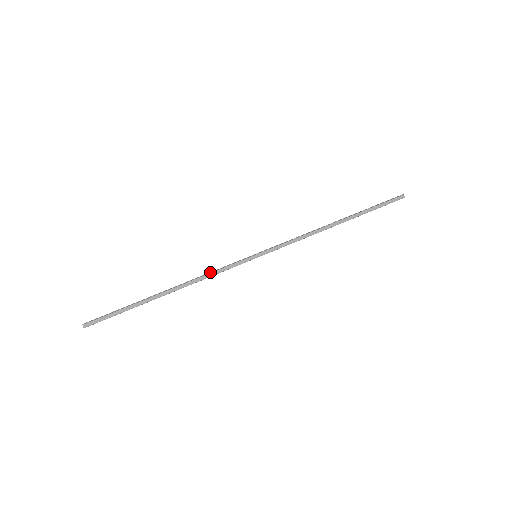
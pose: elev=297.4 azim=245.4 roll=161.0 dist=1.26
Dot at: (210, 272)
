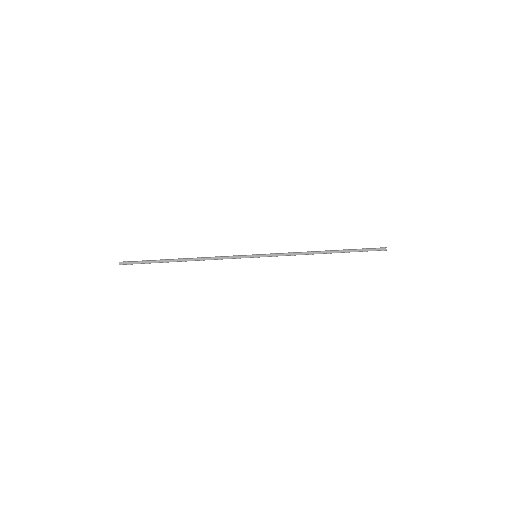
Dot at: (219, 256)
